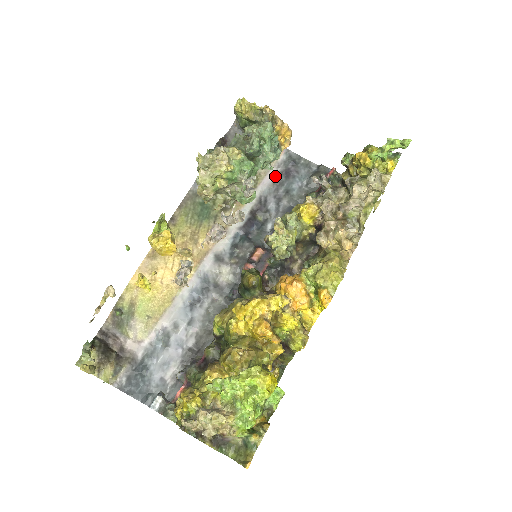
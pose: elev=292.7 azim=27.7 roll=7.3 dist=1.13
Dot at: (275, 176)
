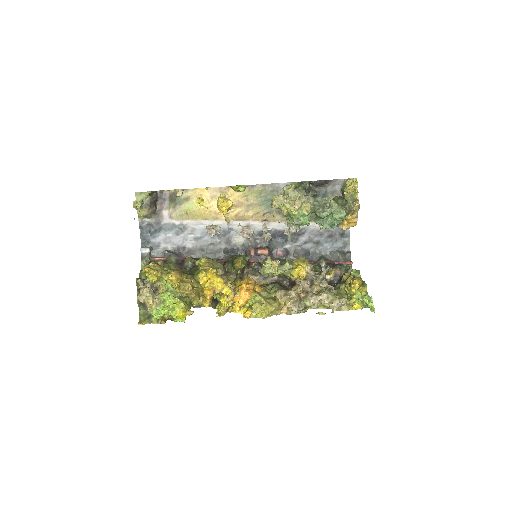
Dot at: (324, 229)
